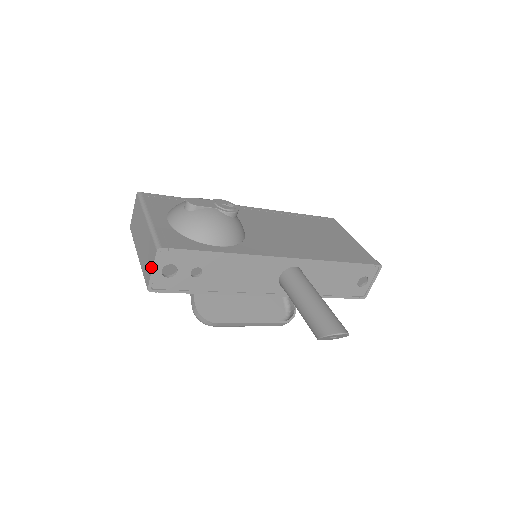
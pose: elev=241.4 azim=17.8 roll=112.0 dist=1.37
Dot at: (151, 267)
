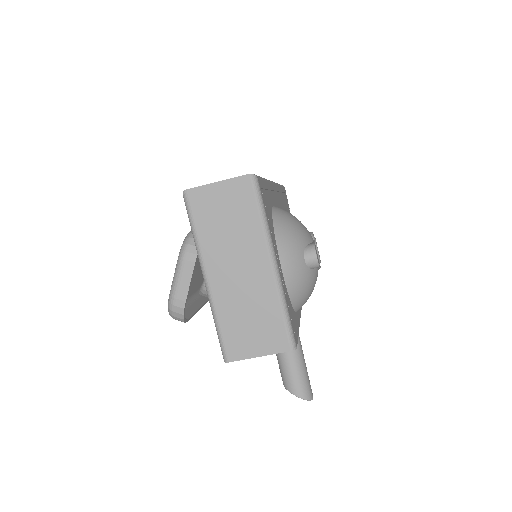
Dot at: (260, 352)
